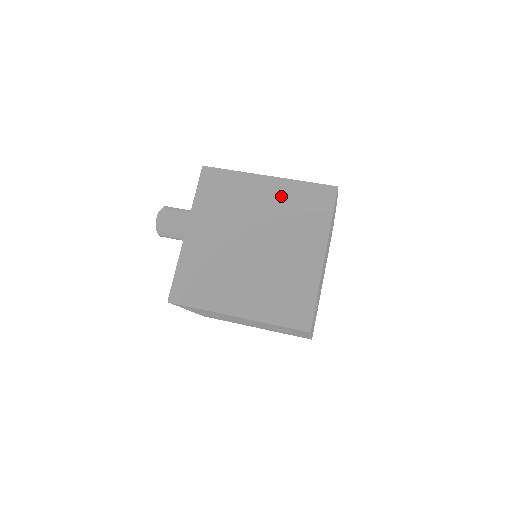
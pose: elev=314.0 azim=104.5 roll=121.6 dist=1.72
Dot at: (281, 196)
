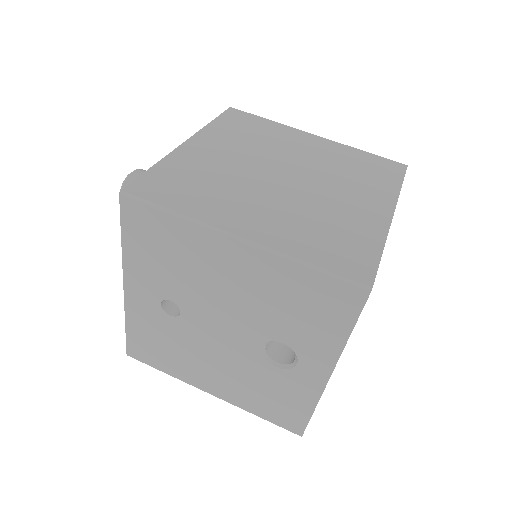
Dot at: (331, 151)
